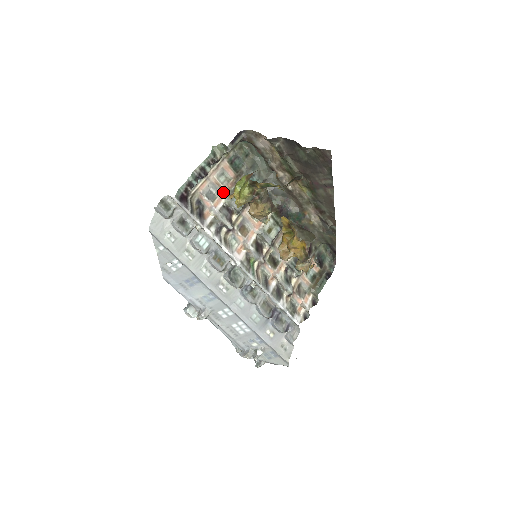
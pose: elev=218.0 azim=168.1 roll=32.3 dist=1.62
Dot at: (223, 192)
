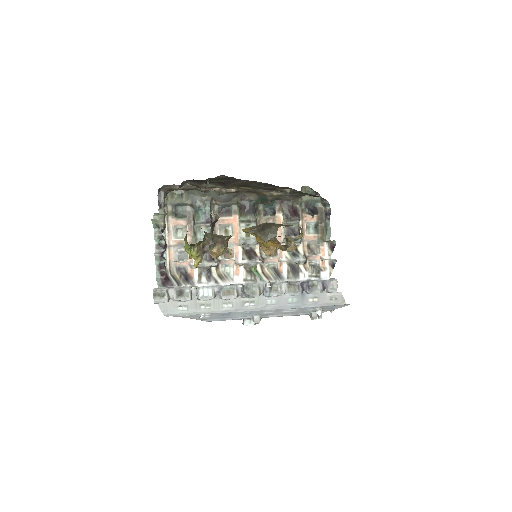
Dot at: (189, 243)
